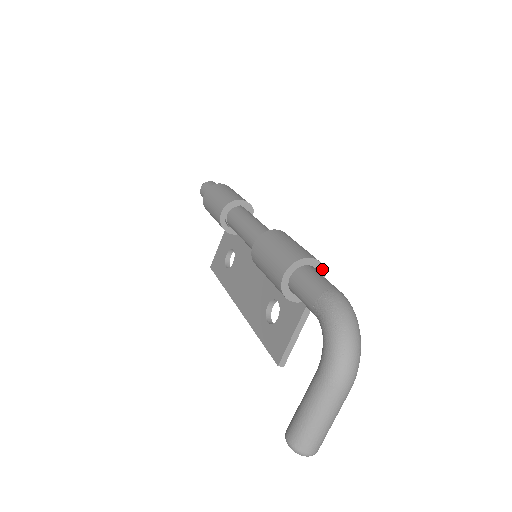
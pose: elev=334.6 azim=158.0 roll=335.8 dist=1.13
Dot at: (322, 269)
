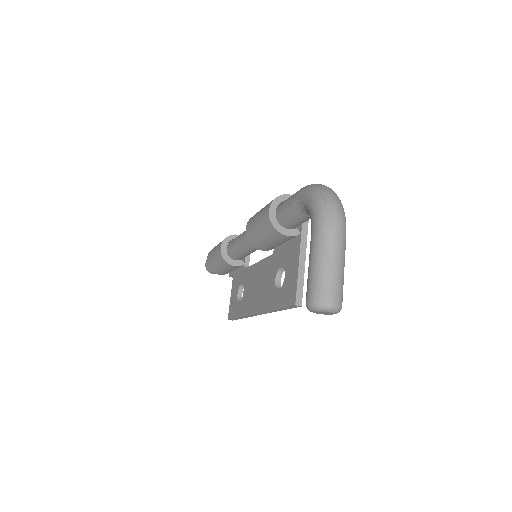
Dot at: occluded
